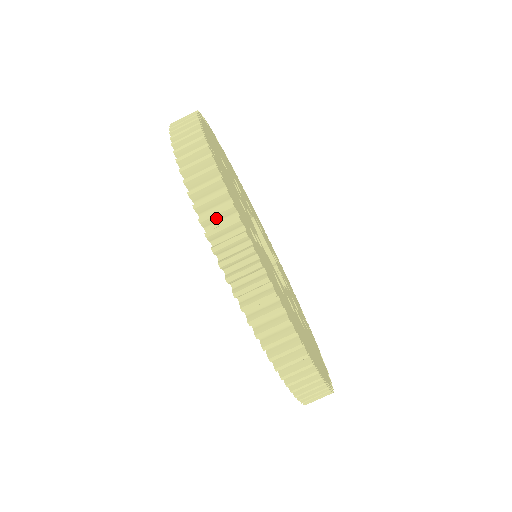
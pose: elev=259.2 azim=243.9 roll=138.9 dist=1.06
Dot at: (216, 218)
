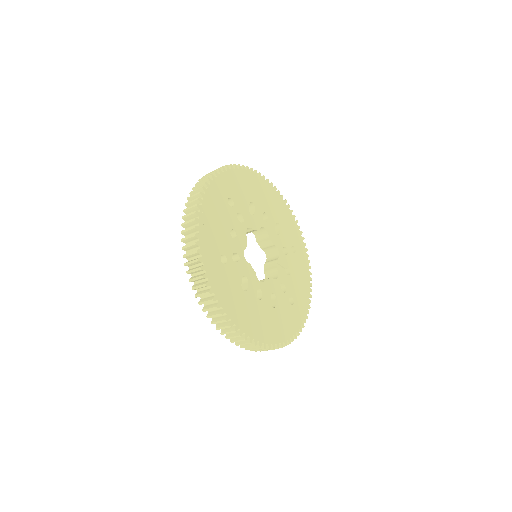
Dot at: (191, 256)
